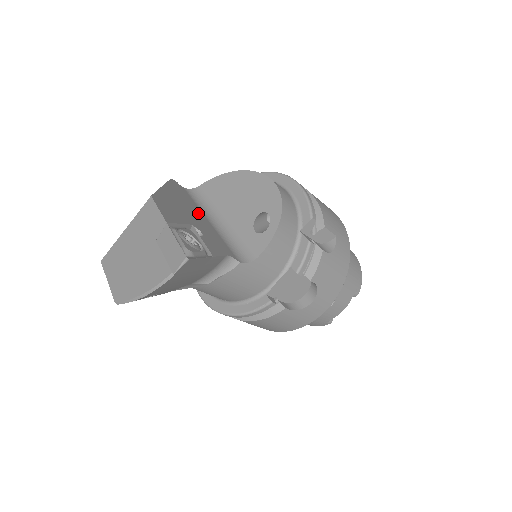
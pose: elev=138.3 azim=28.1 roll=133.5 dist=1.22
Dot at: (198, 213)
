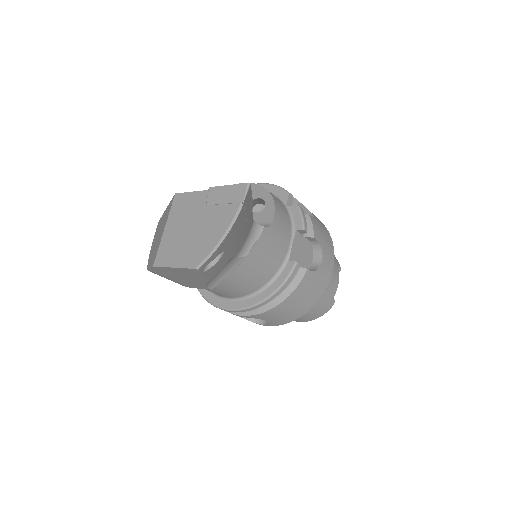
Dot at: occluded
